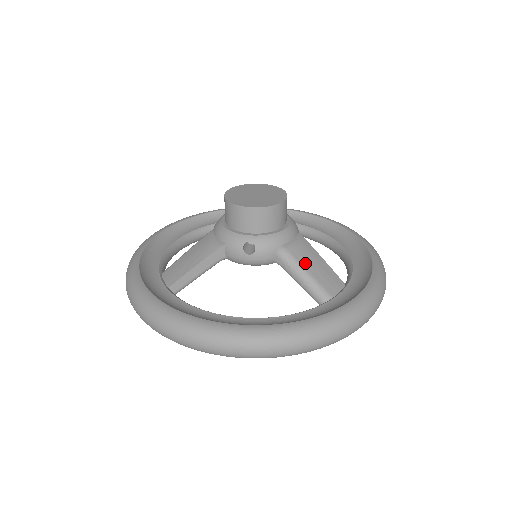
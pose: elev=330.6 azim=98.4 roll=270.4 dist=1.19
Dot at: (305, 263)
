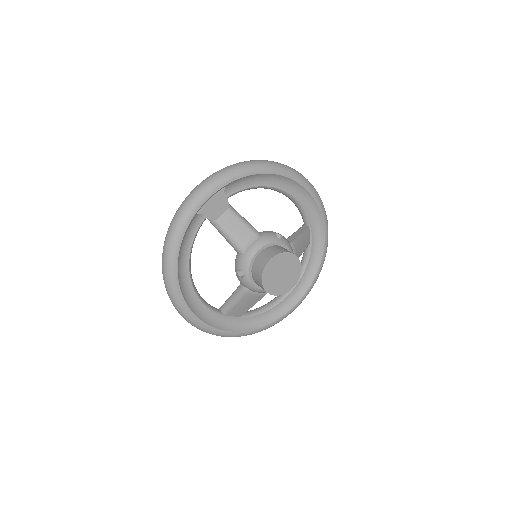
Dot at: (301, 252)
